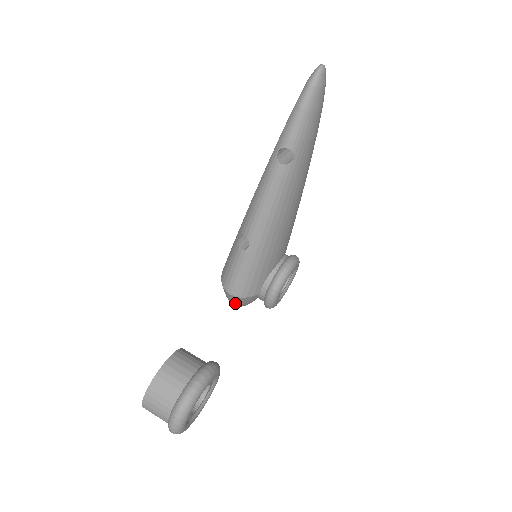
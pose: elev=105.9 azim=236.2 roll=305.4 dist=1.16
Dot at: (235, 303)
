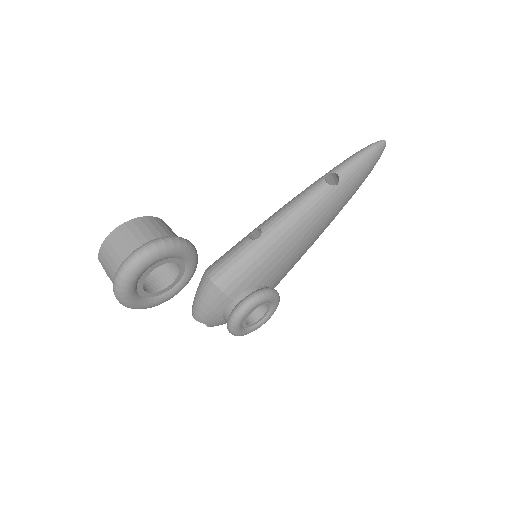
Dot at: (202, 300)
